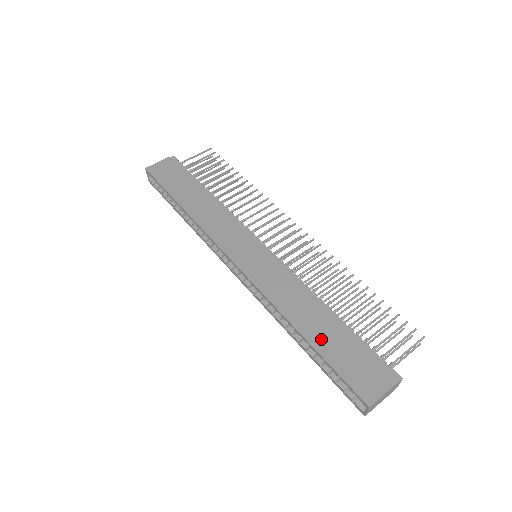
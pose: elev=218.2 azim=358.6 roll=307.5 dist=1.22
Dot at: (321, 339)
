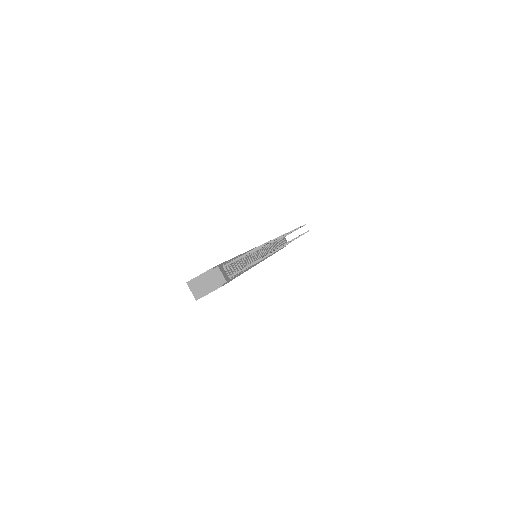
Dot at: occluded
